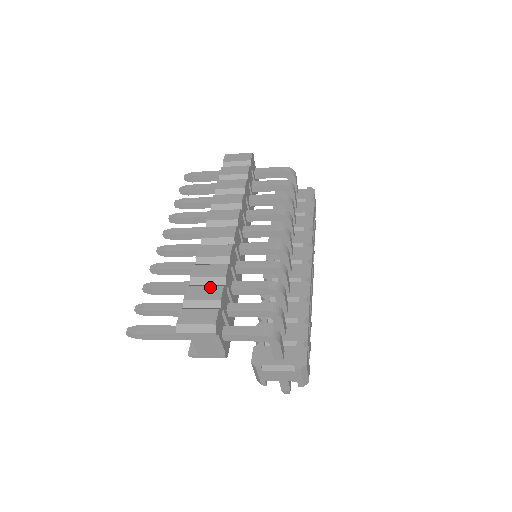
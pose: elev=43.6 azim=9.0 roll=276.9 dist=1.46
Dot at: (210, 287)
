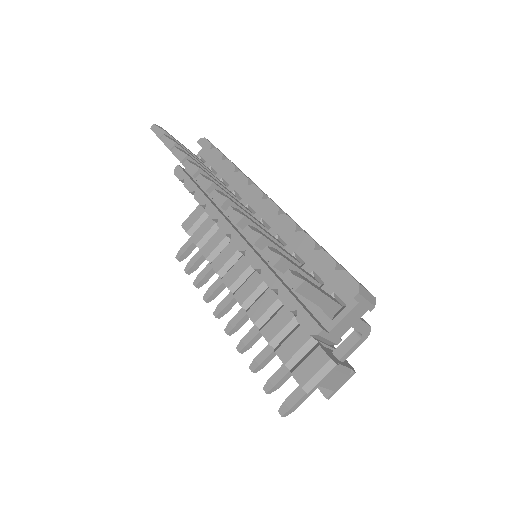
Dot at: occluded
